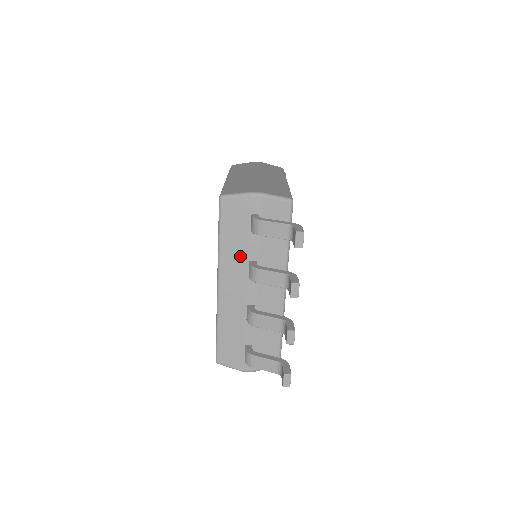
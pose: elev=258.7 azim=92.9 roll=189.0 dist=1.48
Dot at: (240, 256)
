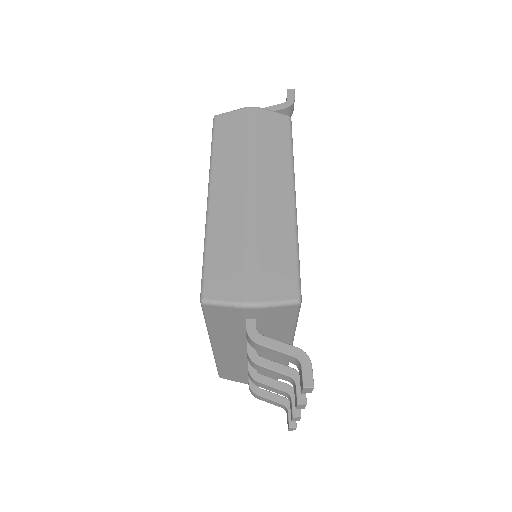
Dot at: (235, 338)
